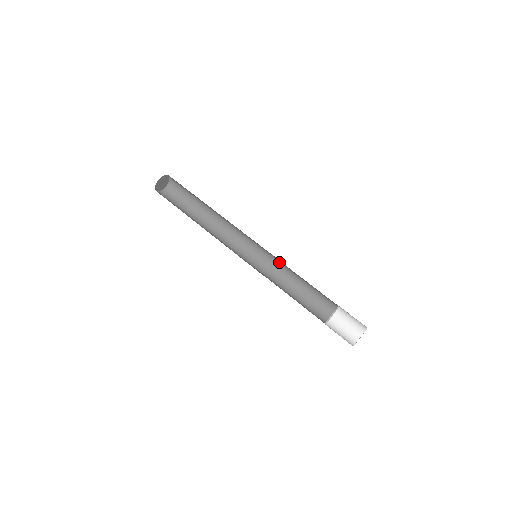
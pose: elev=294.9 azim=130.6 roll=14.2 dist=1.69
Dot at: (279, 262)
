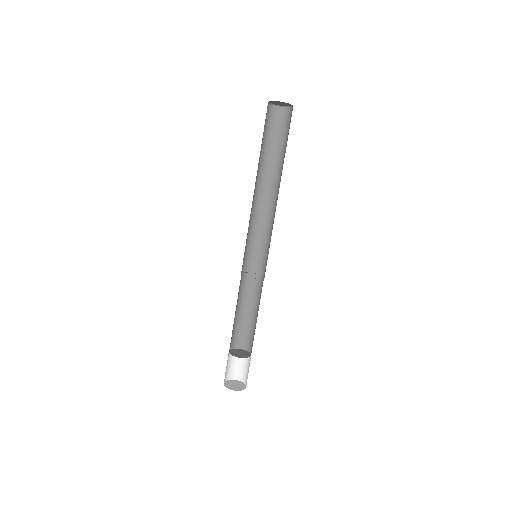
Dot at: (263, 280)
